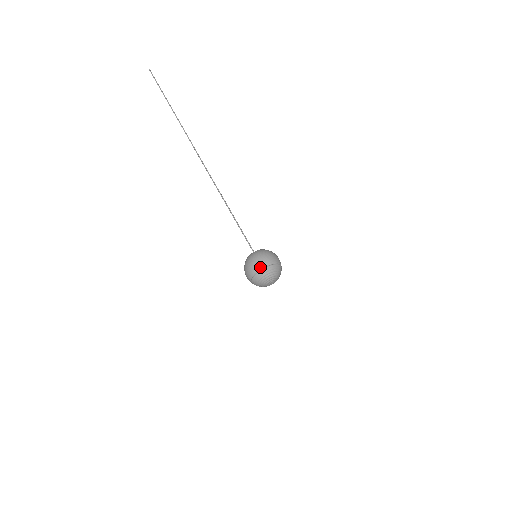
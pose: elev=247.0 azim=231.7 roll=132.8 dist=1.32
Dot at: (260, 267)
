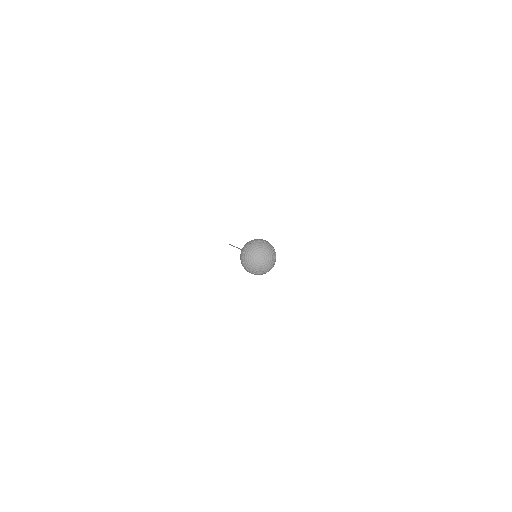
Dot at: (242, 254)
